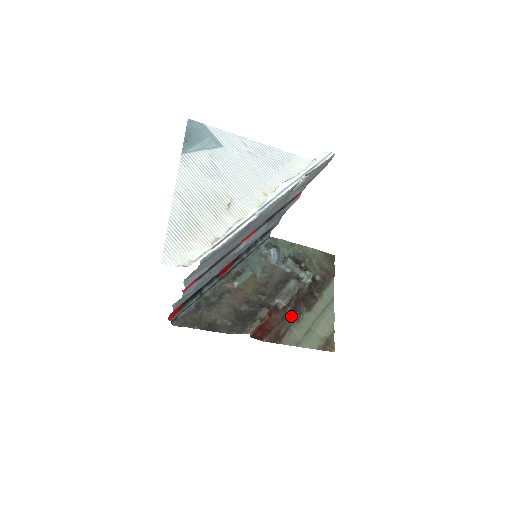
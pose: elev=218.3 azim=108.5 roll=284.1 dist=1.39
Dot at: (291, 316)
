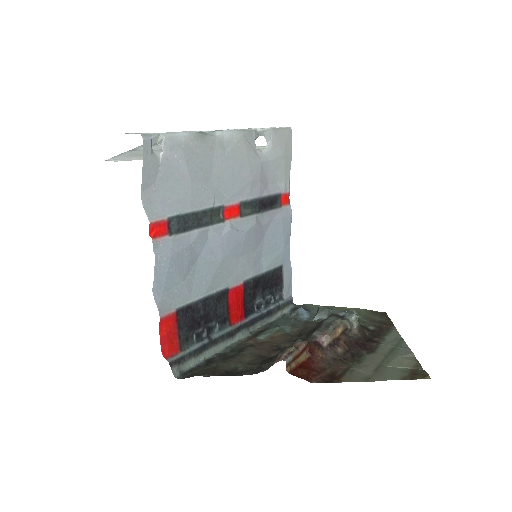
Dot at: (347, 359)
